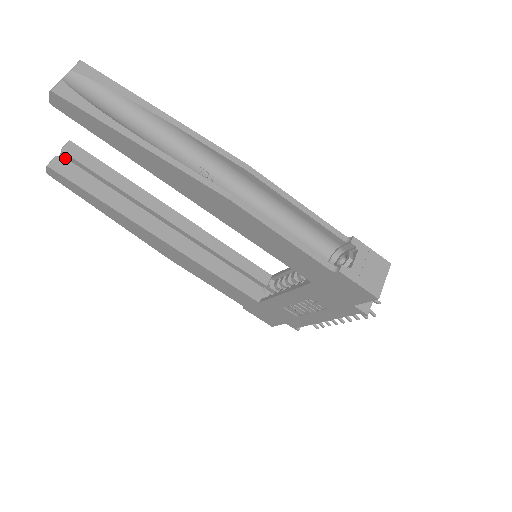
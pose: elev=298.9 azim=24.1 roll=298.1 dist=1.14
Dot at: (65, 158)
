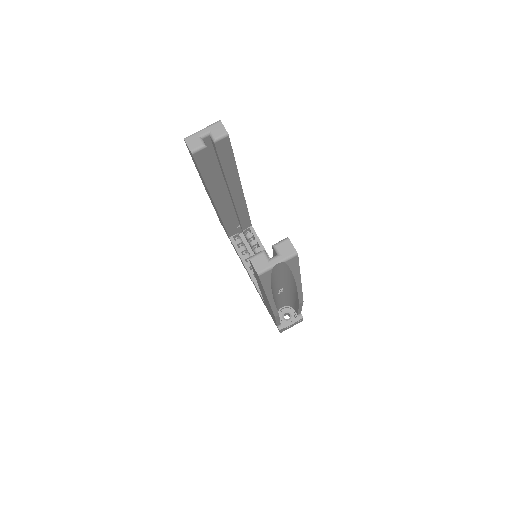
Dot at: (210, 138)
